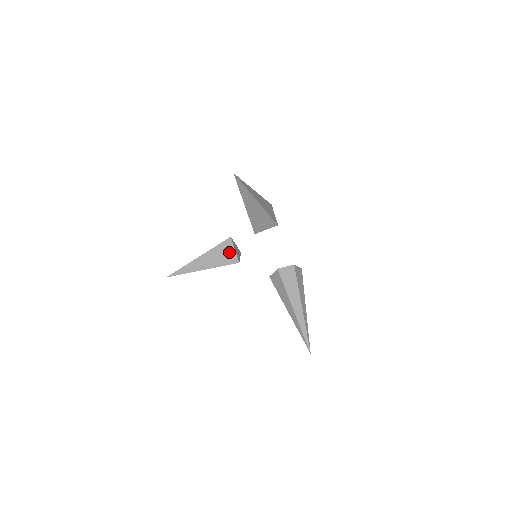
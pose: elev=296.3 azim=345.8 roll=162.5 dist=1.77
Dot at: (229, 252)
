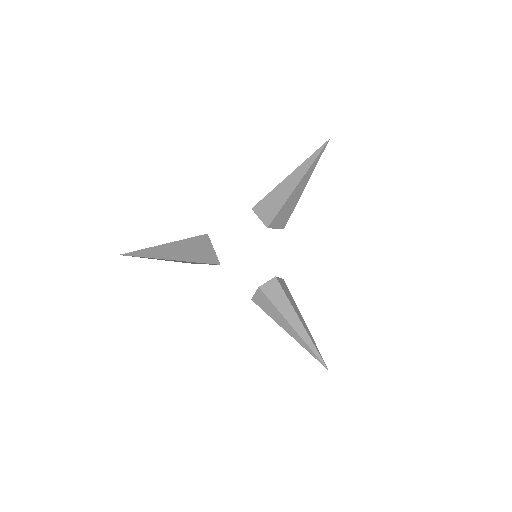
Dot at: (208, 249)
